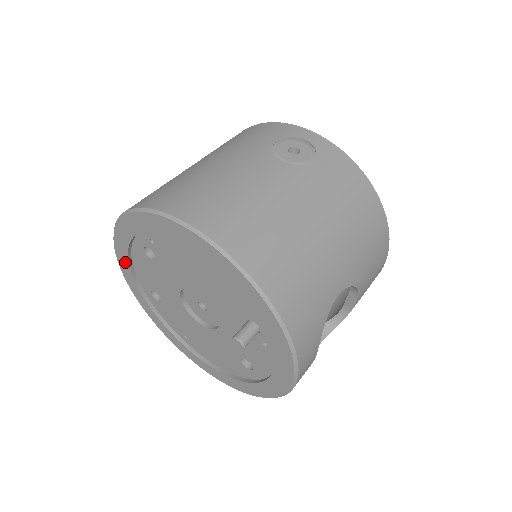
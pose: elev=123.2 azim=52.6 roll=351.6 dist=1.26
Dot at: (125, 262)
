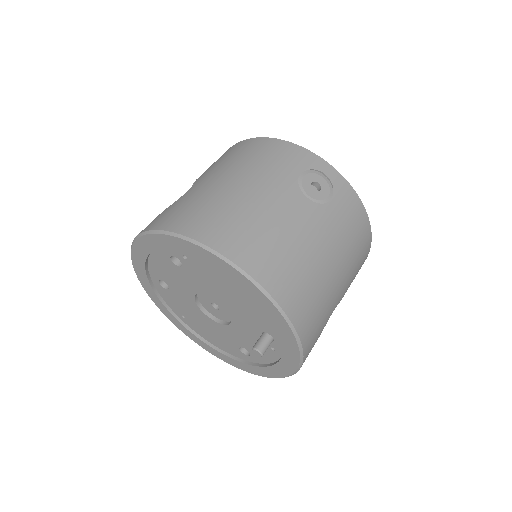
Dot at: (141, 256)
